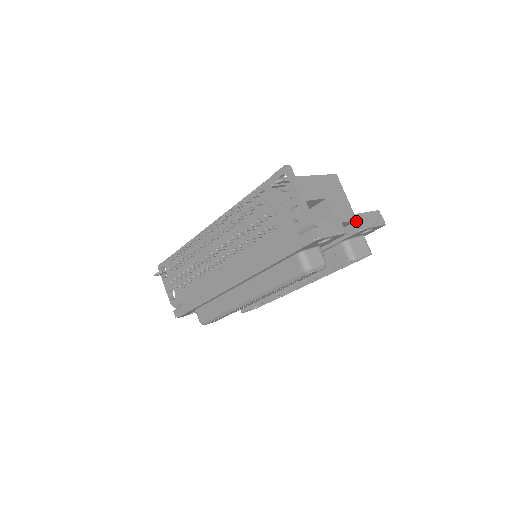
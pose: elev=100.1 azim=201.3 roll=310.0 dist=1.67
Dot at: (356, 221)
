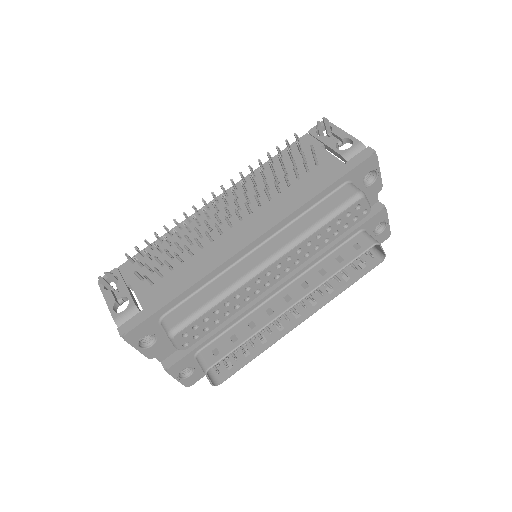
Dot at: (376, 203)
